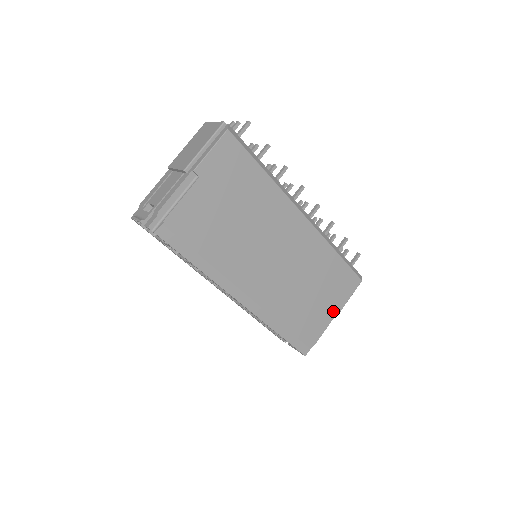
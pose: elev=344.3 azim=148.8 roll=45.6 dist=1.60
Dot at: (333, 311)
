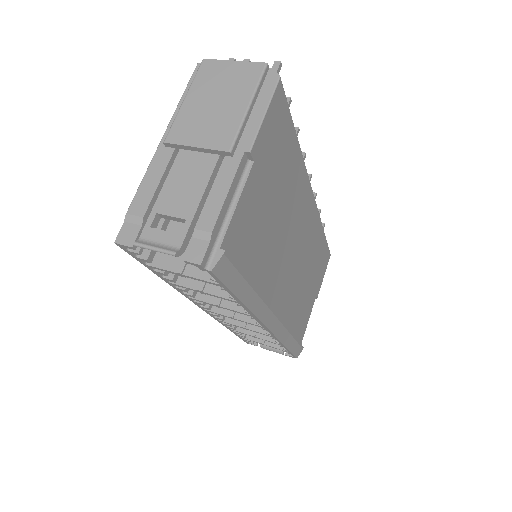
Dot at: (315, 298)
